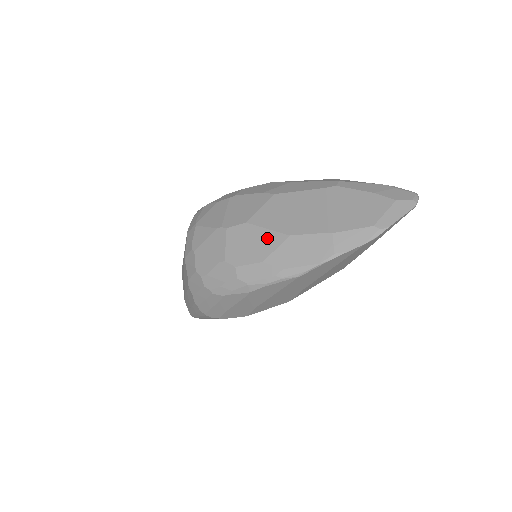
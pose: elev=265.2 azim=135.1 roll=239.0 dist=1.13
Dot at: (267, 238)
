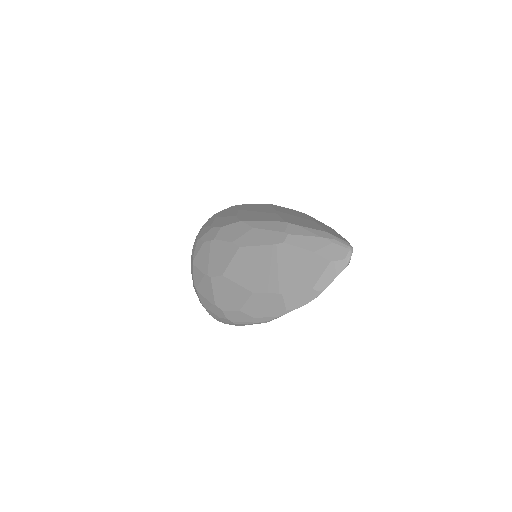
Dot at: (238, 292)
